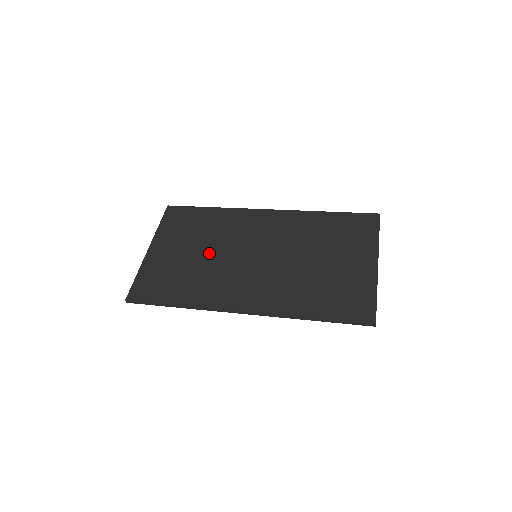
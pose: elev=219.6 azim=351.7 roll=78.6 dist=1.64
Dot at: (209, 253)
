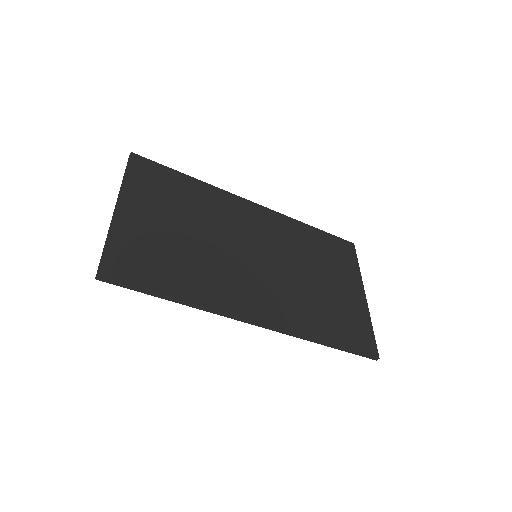
Dot at: (202, 237)
